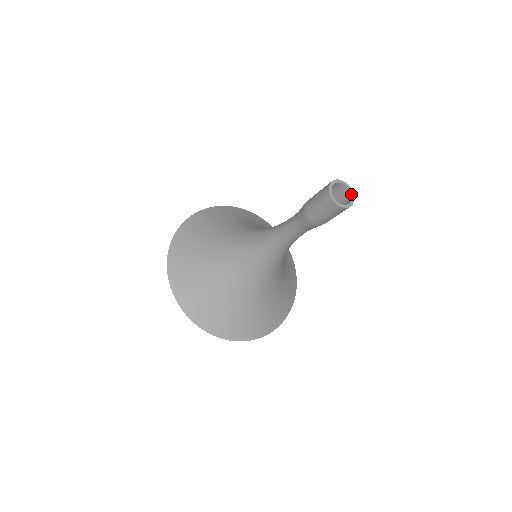
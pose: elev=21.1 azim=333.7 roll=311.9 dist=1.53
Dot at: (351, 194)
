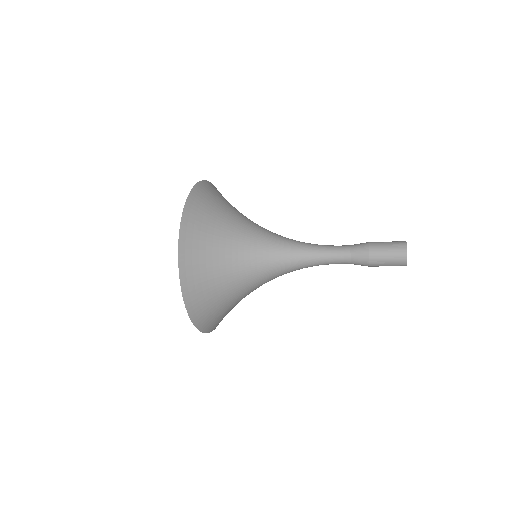
Dot at: occluded
